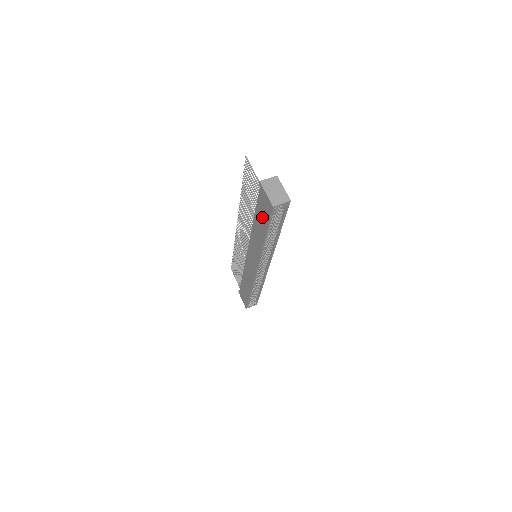
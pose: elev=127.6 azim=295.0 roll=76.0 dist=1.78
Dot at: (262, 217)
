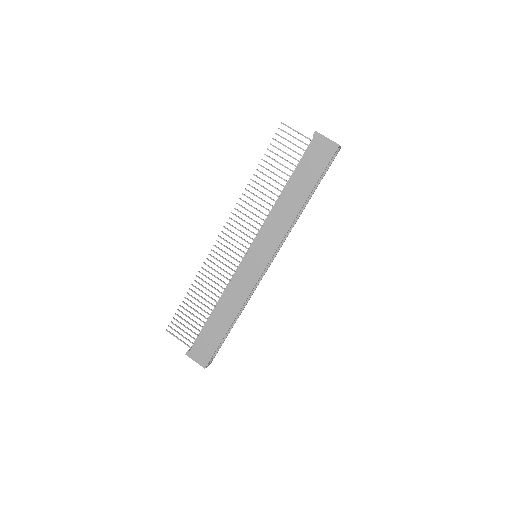
Dot at: (309, 172)
